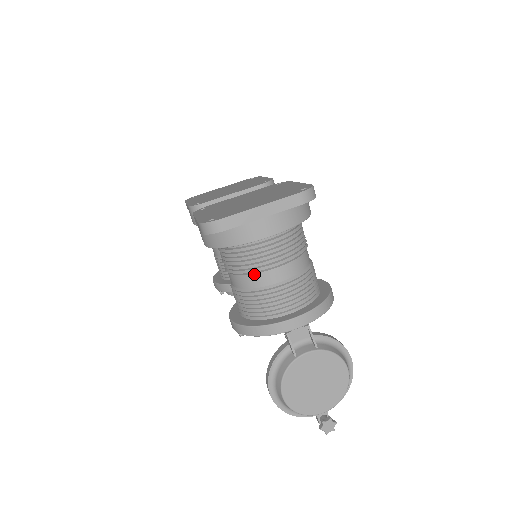
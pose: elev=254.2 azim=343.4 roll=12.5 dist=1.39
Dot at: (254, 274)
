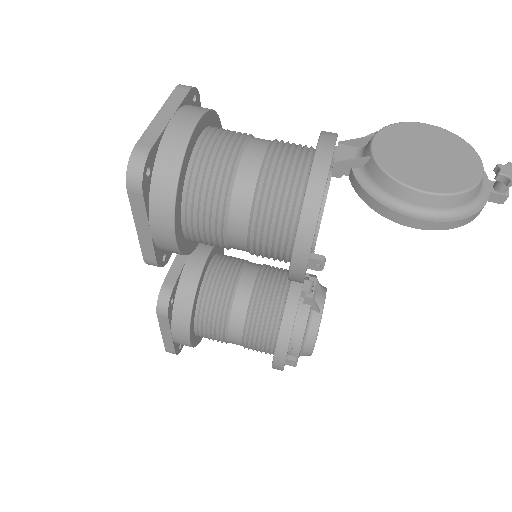
Dot at: (237, 176)
